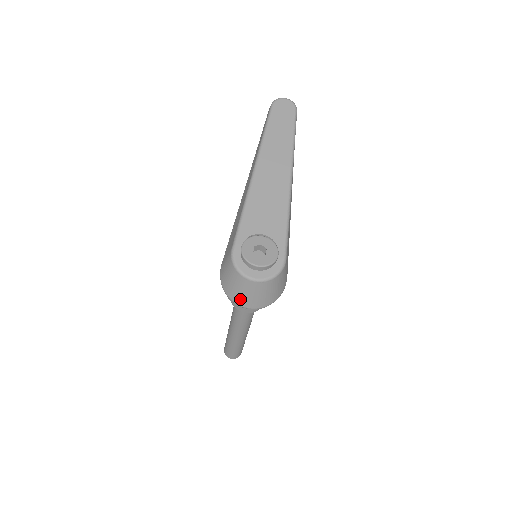
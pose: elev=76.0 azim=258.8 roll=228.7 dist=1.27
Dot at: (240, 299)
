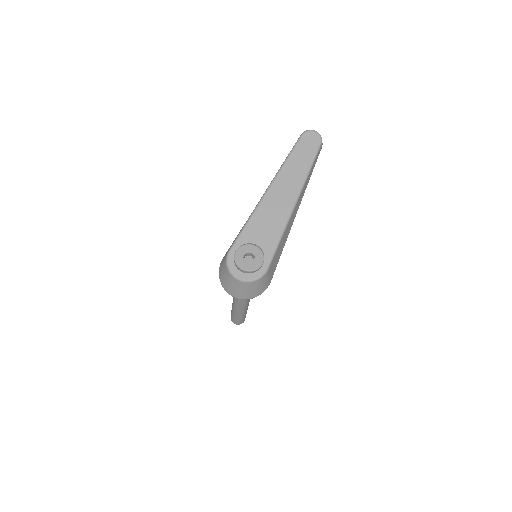
Dot at: (228, 288)
